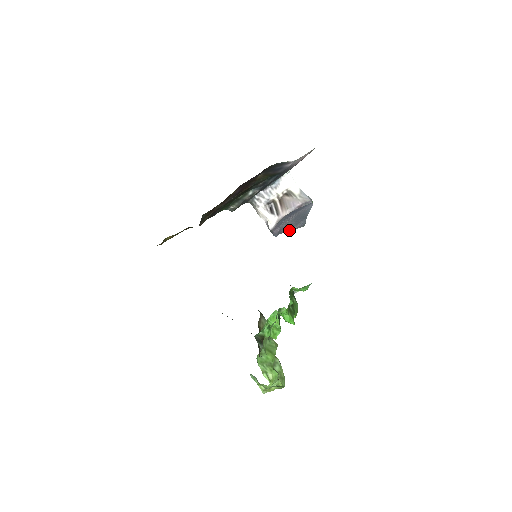
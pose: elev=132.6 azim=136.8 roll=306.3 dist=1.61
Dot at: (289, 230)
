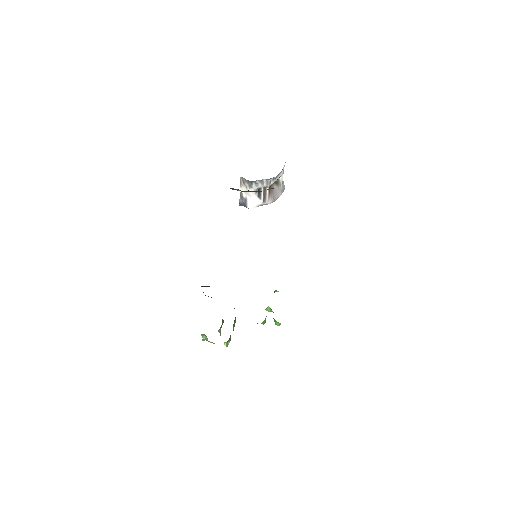
Dot at: occluded
